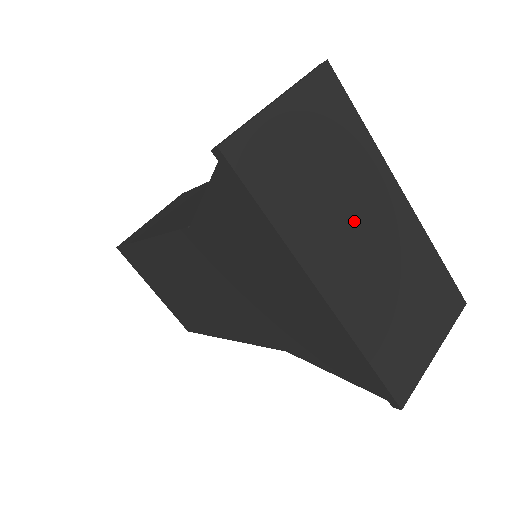
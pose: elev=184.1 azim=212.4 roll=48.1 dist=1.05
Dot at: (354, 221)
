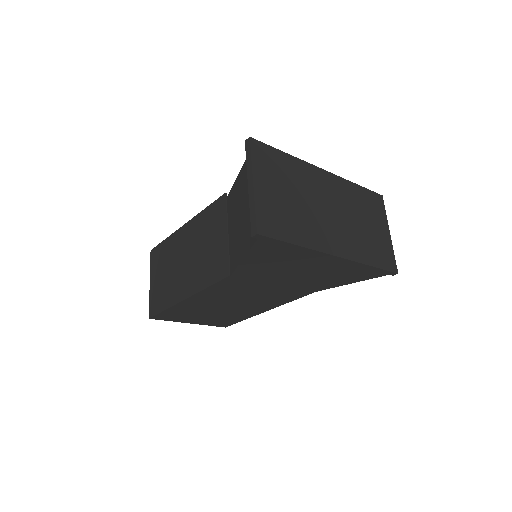
Dot at: (320, 208)
